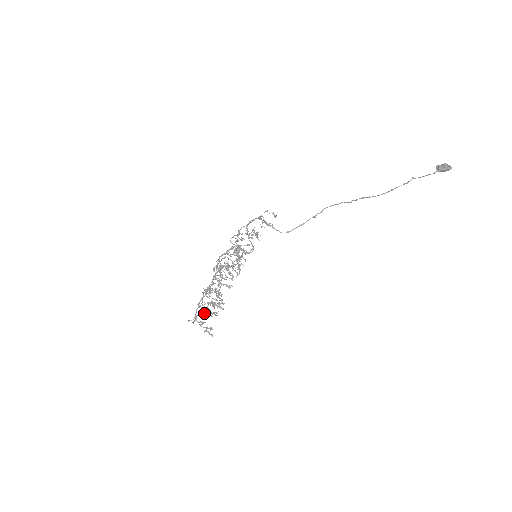
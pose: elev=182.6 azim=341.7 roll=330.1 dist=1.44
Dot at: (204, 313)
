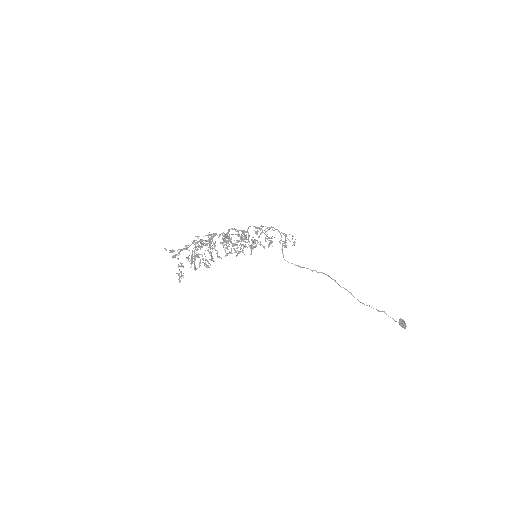
Dot at: (188, 259)
